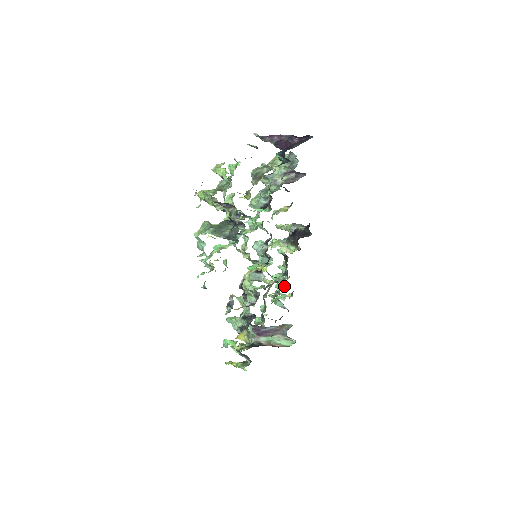
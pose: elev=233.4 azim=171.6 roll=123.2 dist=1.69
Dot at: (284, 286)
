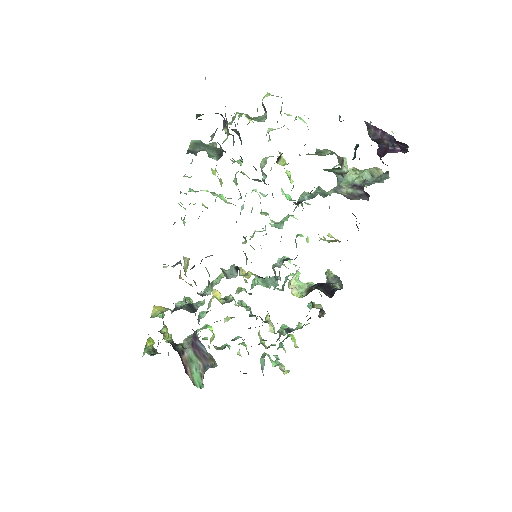
Dot at: (282, 347)
